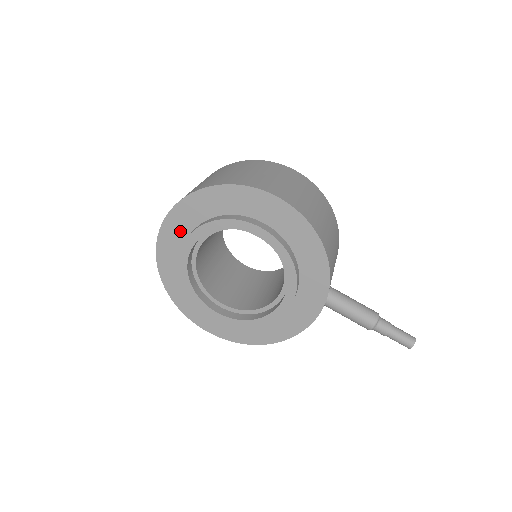
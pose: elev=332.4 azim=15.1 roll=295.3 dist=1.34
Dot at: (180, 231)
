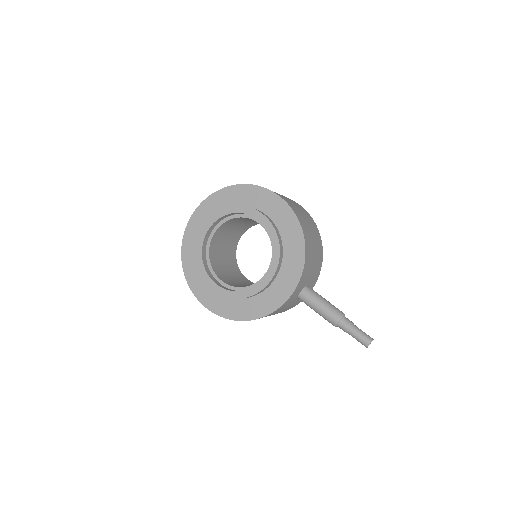
Dot at: (205, 218)
